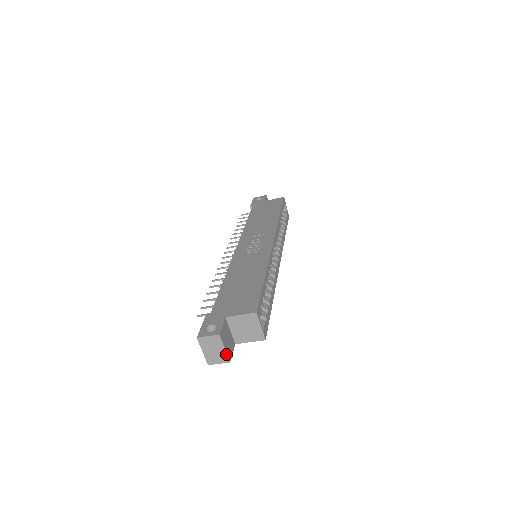
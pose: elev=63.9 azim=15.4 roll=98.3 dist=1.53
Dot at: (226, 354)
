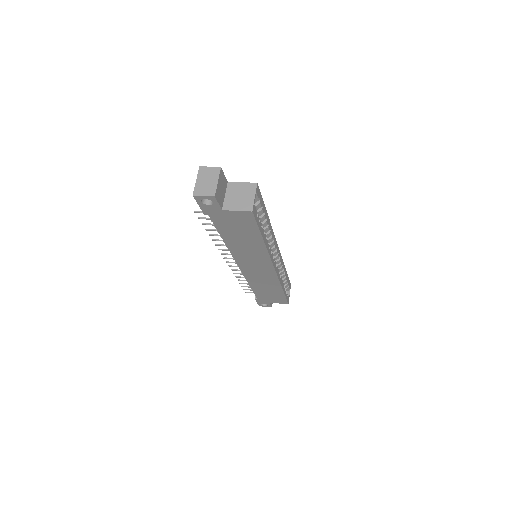
Dot at: (216, 187)
